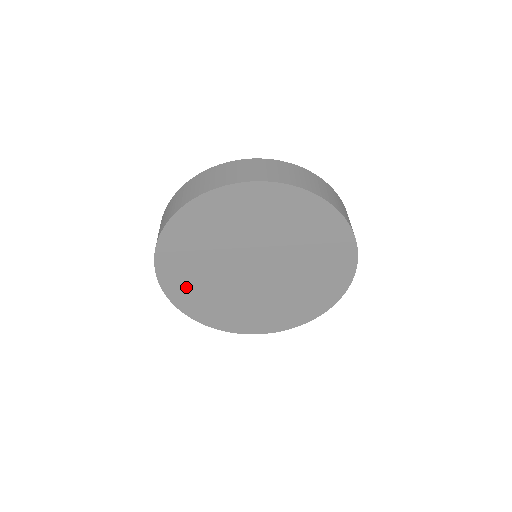
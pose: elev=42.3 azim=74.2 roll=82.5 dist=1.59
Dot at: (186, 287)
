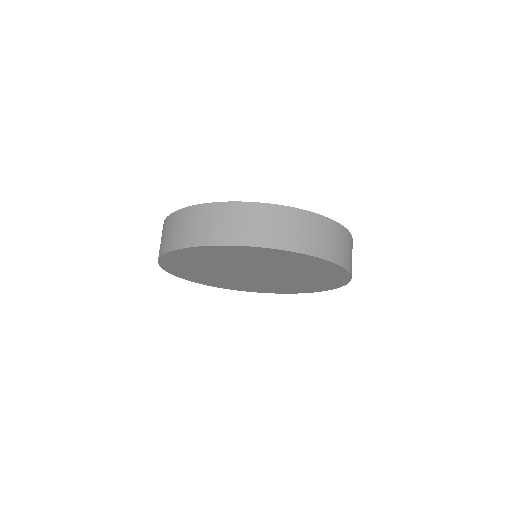
Dot at: (189, 273)
